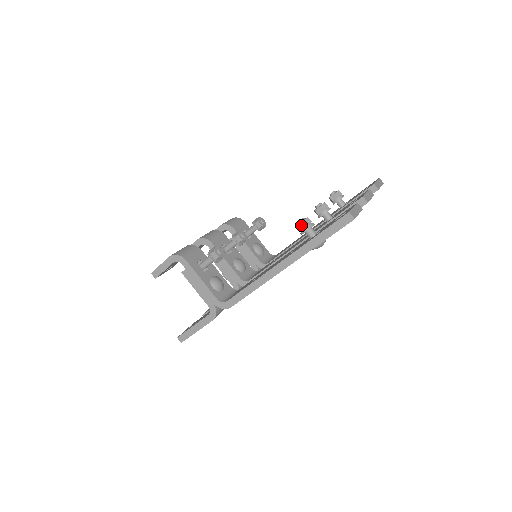
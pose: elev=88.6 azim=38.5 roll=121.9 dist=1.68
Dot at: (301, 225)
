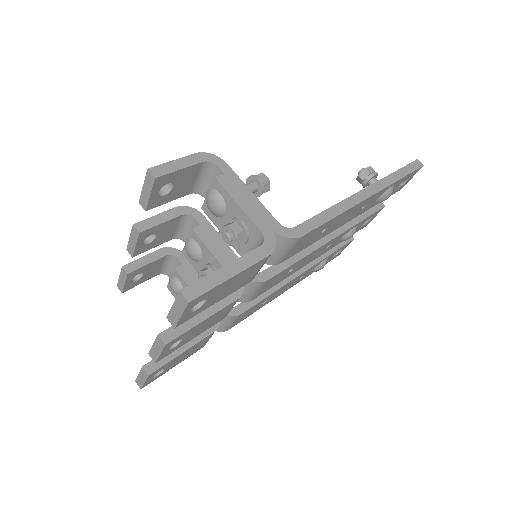
Dot at: (369, 168)
